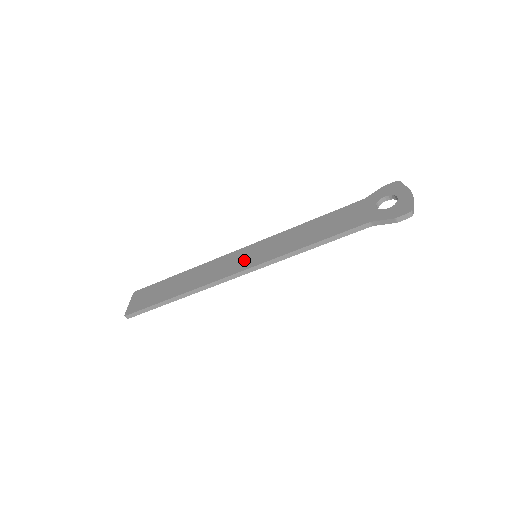
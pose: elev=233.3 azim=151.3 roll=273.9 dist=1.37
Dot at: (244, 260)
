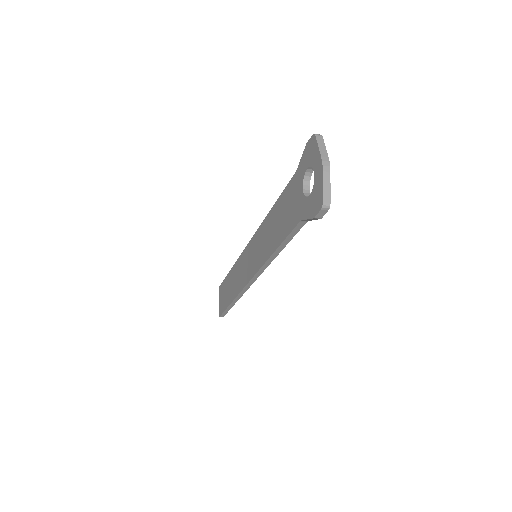
Dot at: (250, 264)
